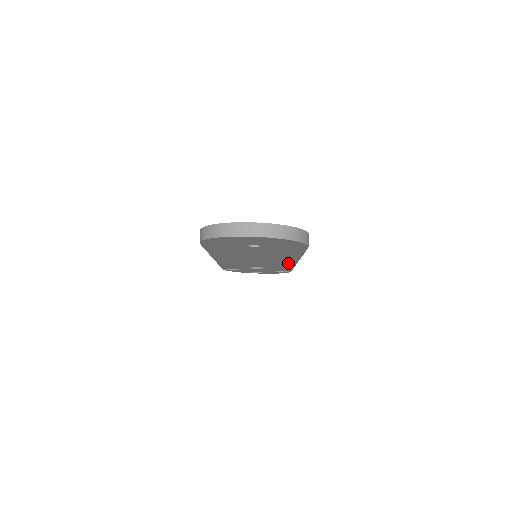
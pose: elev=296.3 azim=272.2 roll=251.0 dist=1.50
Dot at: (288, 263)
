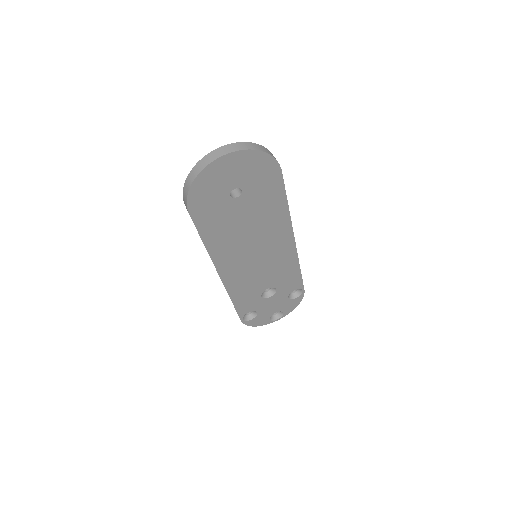
Dot at: (289, 252)
